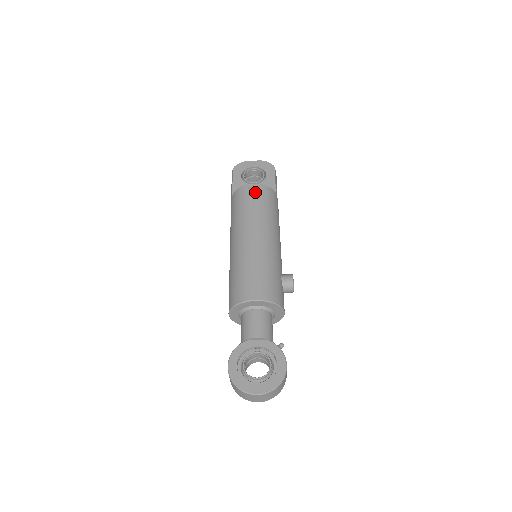
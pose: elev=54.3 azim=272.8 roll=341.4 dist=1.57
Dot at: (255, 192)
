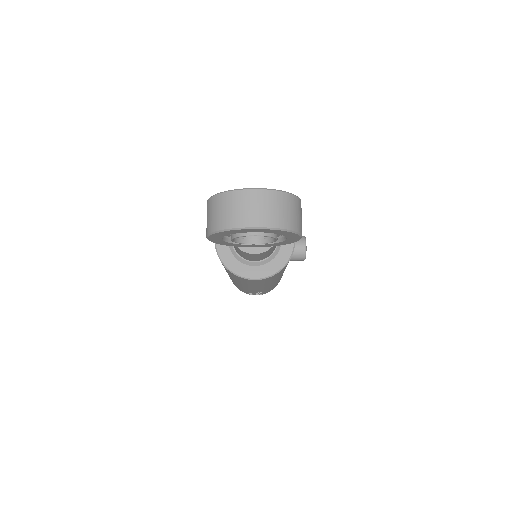
Dot at: occluded
